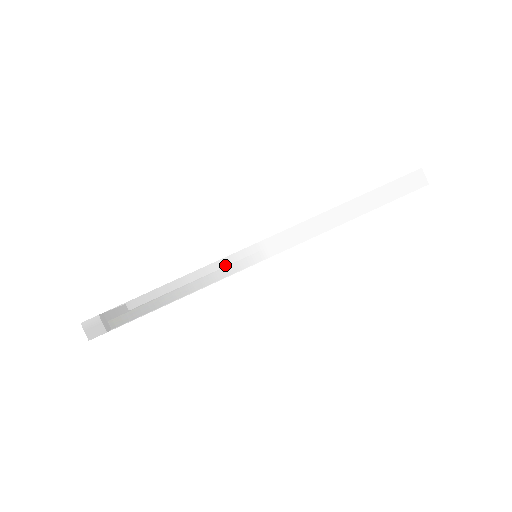
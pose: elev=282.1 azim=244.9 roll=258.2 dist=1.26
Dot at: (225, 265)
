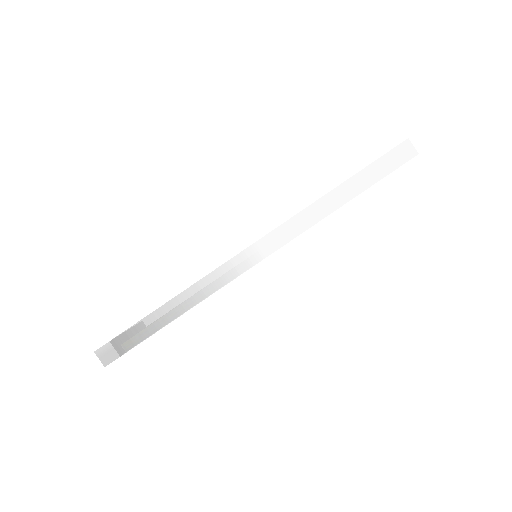
Dot at: (222, 273)
